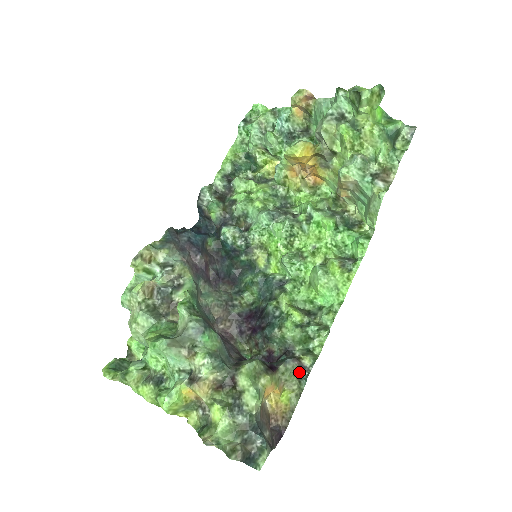
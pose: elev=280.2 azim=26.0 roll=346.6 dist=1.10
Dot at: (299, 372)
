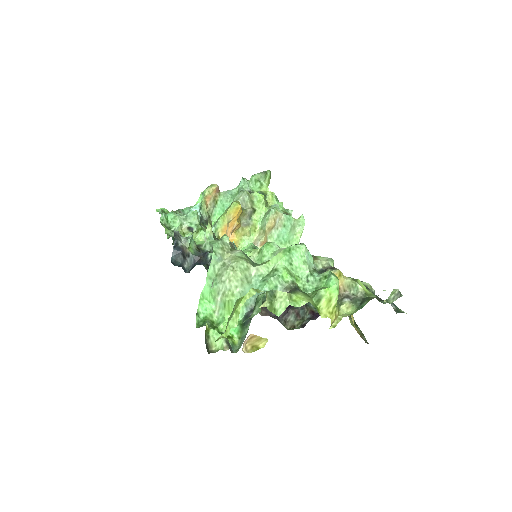
Dot at: occluded
